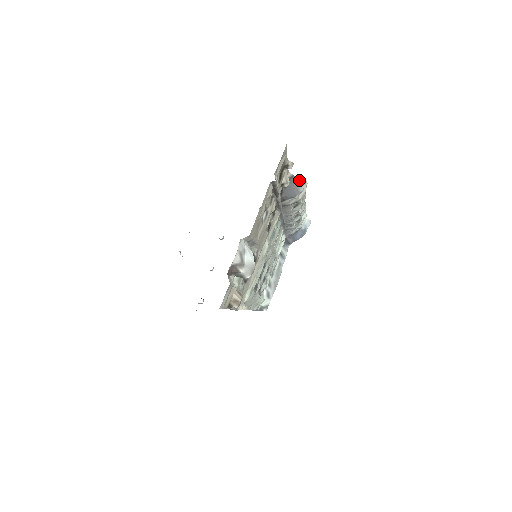
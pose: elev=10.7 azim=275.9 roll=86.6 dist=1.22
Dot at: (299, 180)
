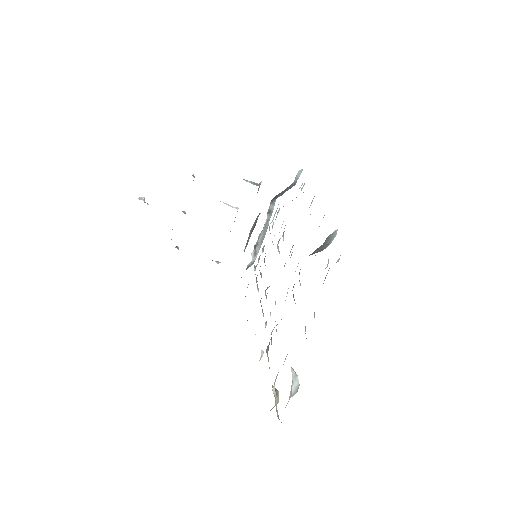
Dot at: (332, 235)
